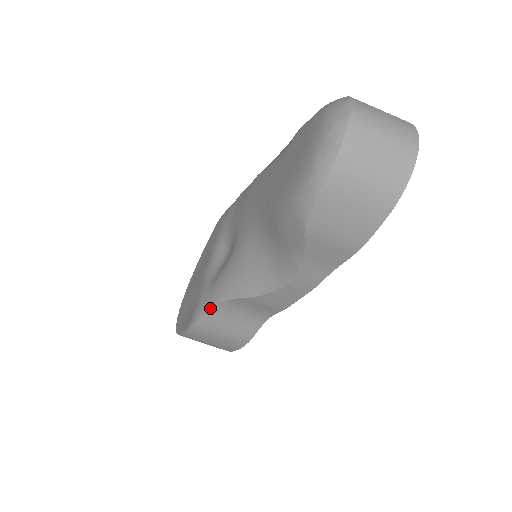
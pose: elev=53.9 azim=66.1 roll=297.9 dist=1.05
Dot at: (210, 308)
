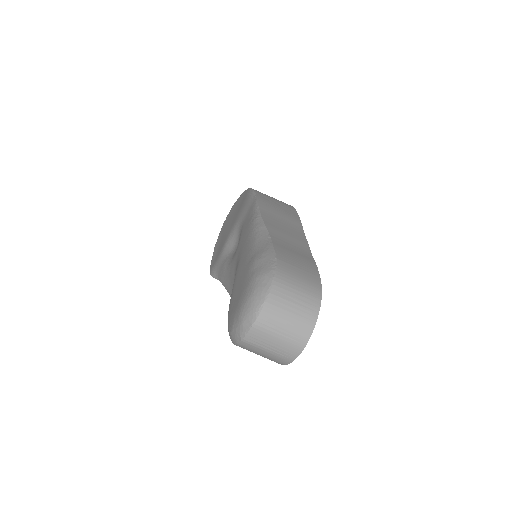
Dot at: (218, 278)
